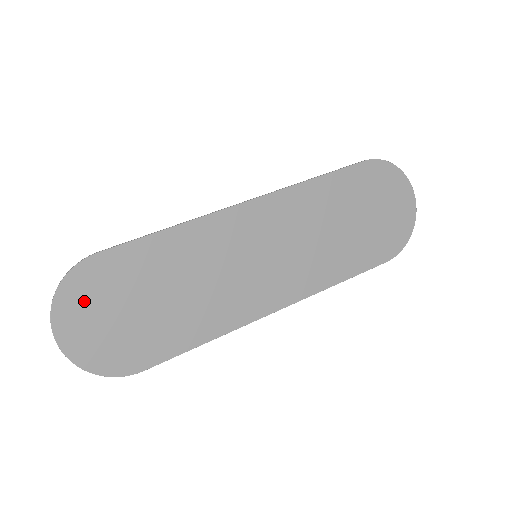
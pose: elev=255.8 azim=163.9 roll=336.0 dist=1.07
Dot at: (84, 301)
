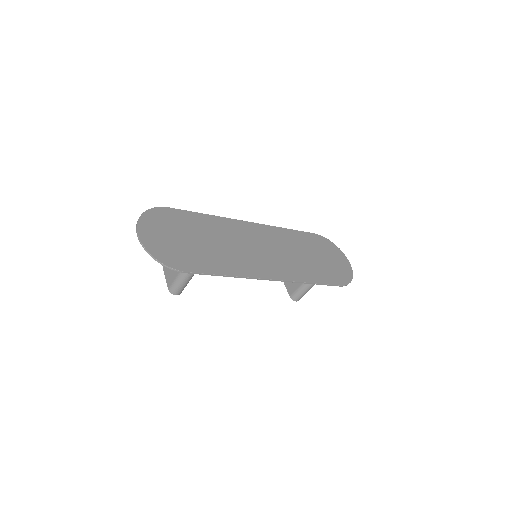
Dot at: (158, 223)
